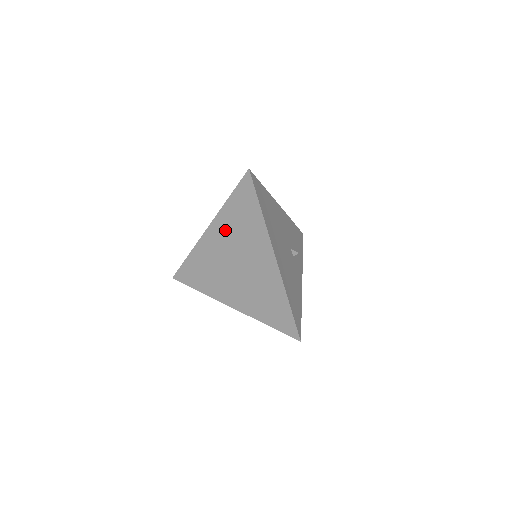
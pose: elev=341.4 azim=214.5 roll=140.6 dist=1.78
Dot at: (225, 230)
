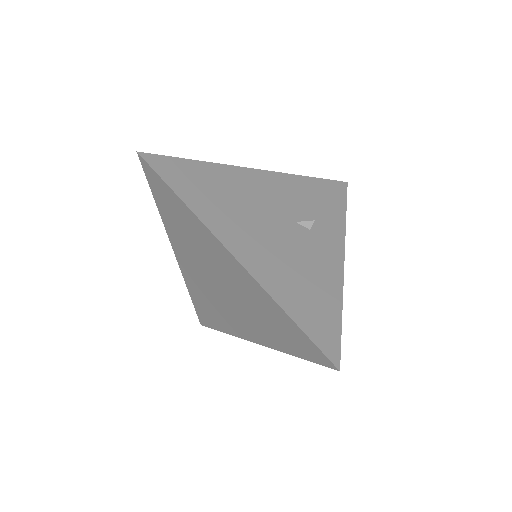
Dot at: (182, 246)
